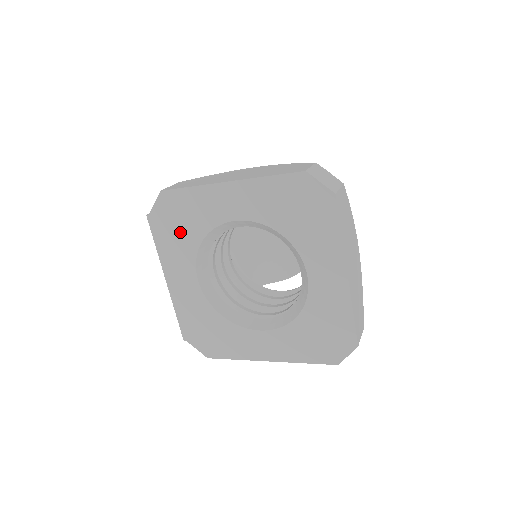
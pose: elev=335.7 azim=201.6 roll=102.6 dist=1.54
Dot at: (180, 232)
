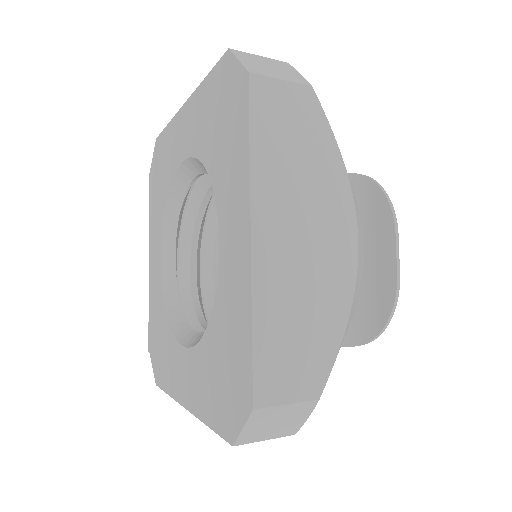
Dot at: (159, 190)
